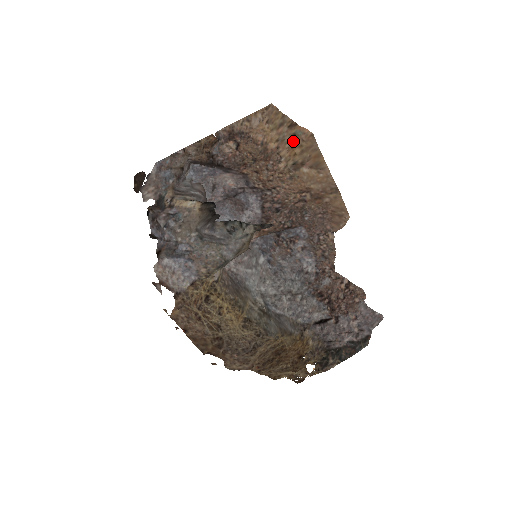
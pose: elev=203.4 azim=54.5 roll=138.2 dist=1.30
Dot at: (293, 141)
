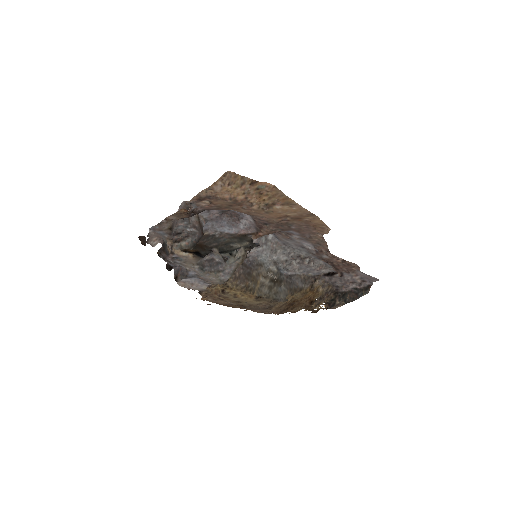
Dot at: (258, 193)
